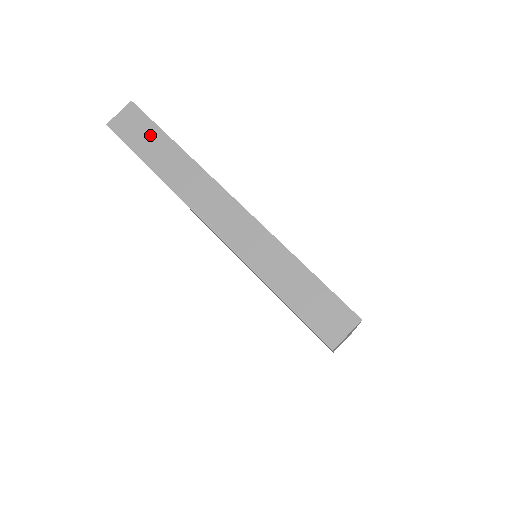
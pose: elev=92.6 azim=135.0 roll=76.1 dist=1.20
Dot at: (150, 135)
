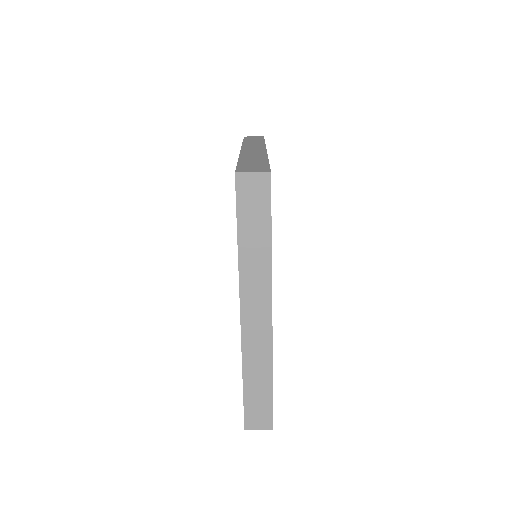
Dot at: (259, 216)
